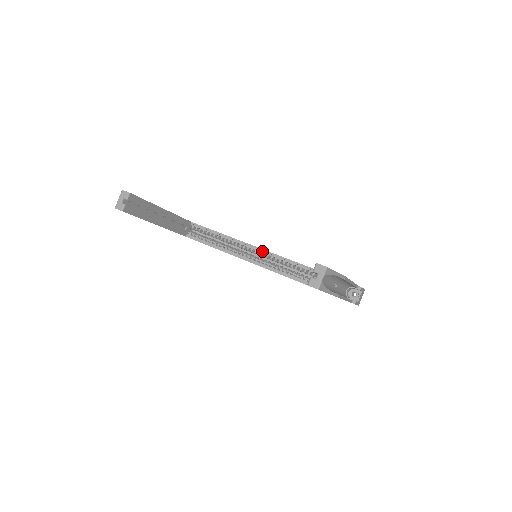
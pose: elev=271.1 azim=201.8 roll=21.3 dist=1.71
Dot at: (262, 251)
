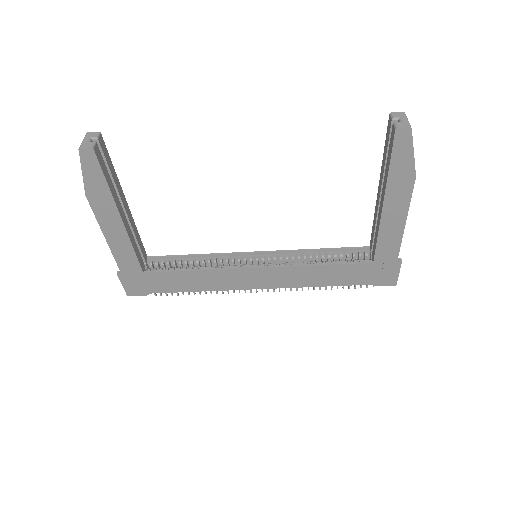
Dot at: (259, 255)
